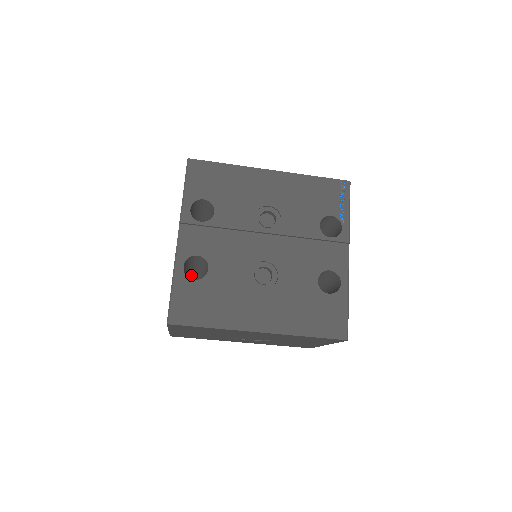
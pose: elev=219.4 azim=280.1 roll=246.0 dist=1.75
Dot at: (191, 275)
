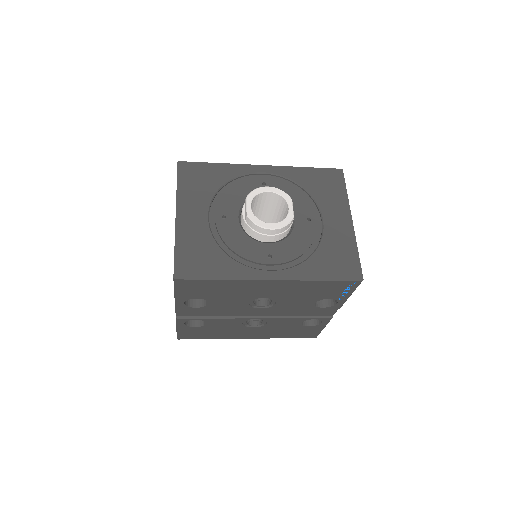
Dot at: occluded
